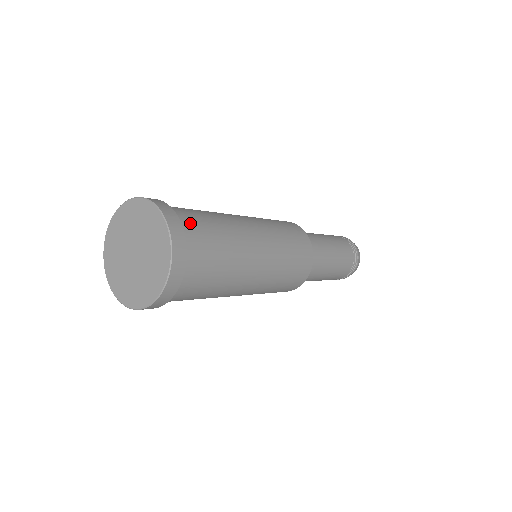
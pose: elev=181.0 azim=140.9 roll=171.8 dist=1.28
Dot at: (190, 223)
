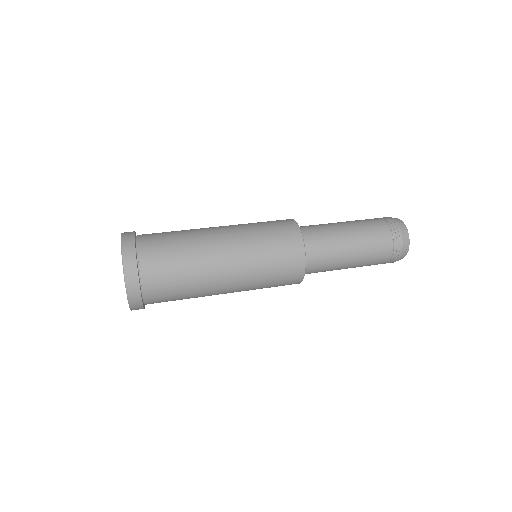
Dot at: (154, 287)
